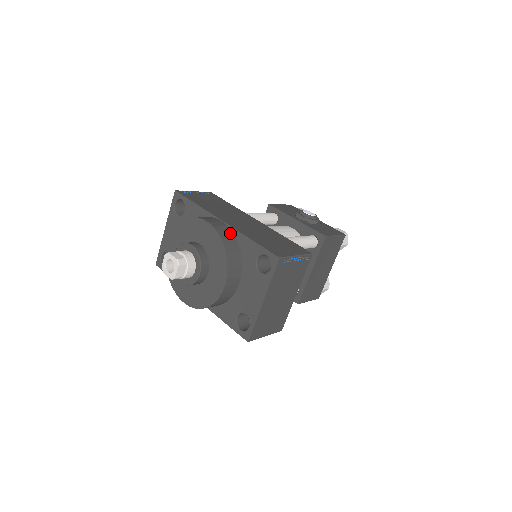
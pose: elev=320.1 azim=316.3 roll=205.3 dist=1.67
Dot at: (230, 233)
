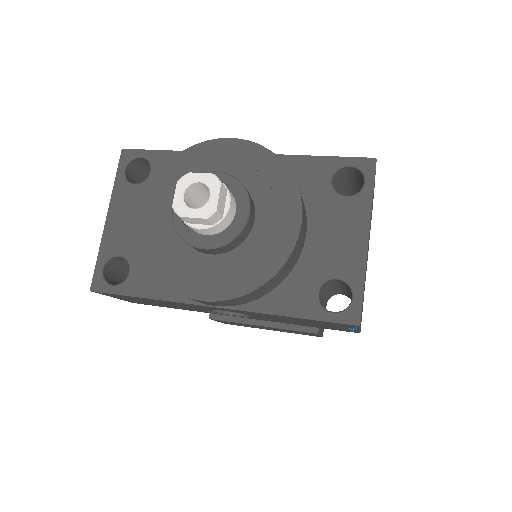
Dot at: occluded
